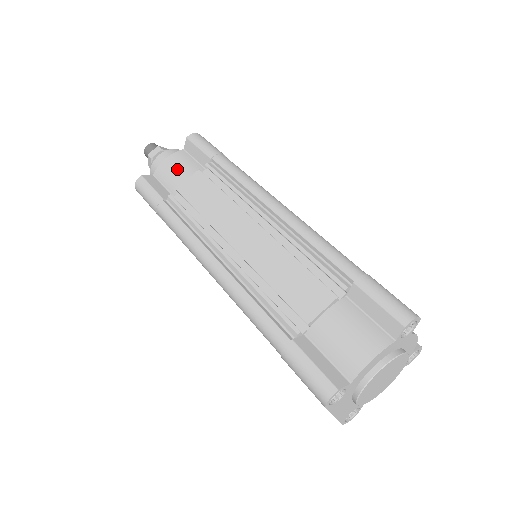
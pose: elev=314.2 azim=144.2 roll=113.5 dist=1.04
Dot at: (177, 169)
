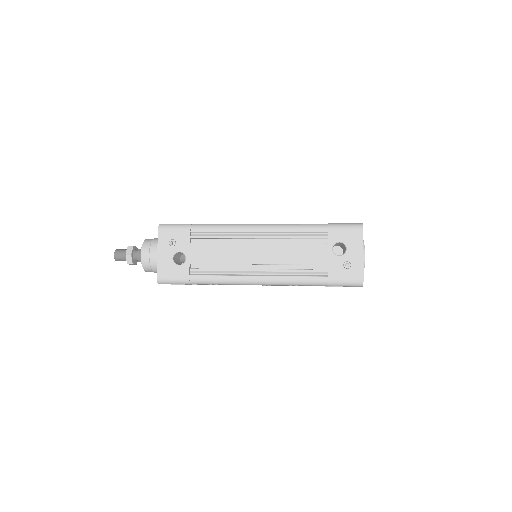
Dot at: occluded
